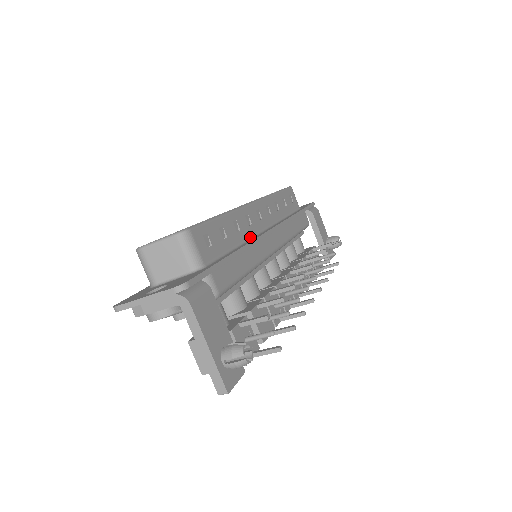
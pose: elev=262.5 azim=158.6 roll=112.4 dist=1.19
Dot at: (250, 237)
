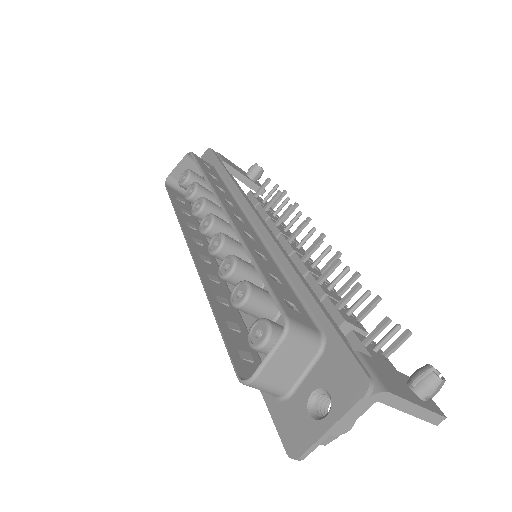
Dot at: (267, 251)
